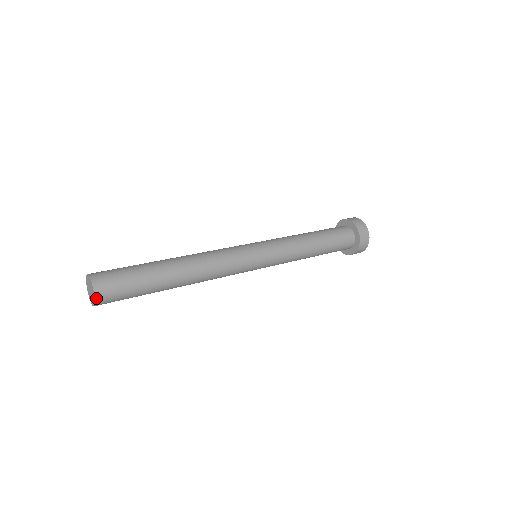
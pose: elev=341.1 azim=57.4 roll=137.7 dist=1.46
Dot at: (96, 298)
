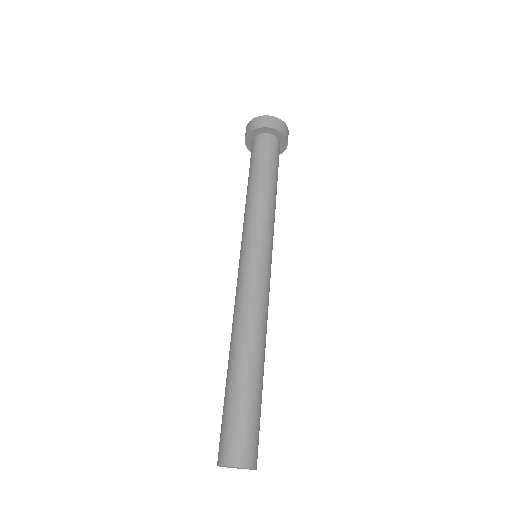
Dot at: (256, 468)
